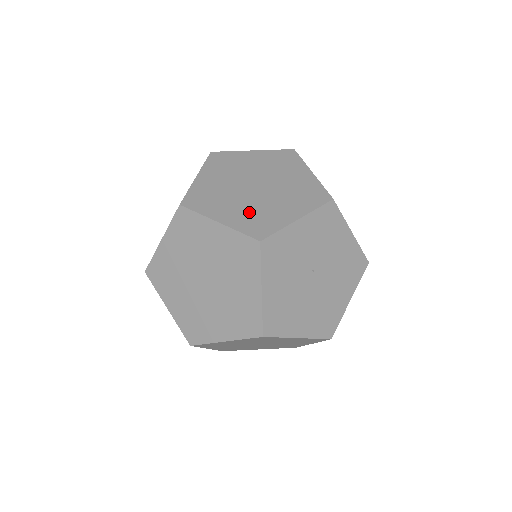
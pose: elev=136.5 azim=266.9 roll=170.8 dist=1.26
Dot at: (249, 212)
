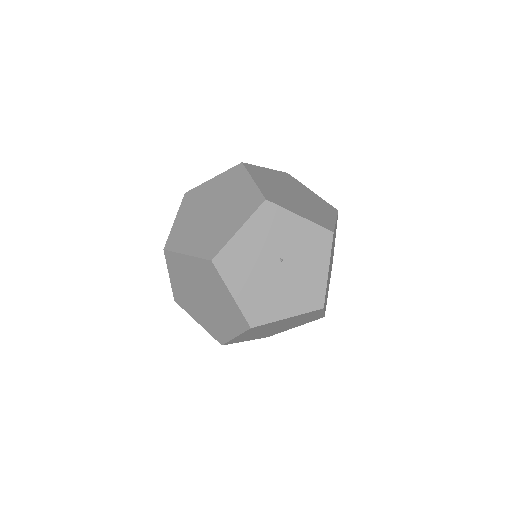
Dot at: (276, 192)
